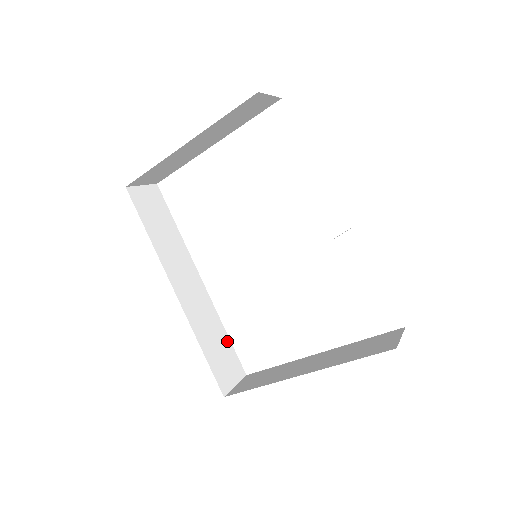
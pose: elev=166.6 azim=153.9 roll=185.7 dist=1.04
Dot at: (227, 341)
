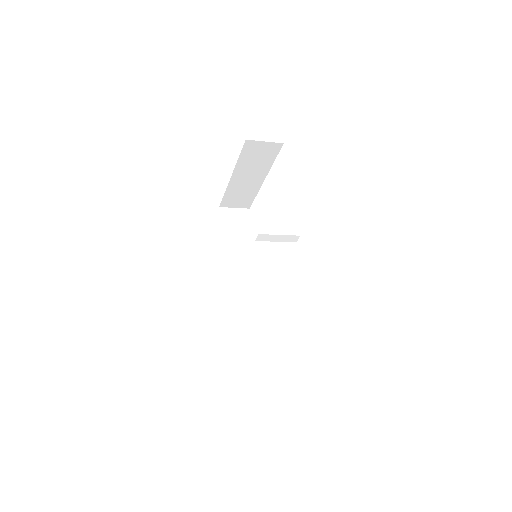
Dot at: (257, 325)
